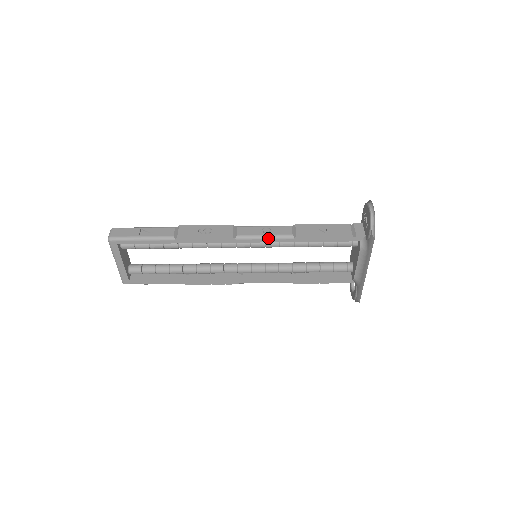
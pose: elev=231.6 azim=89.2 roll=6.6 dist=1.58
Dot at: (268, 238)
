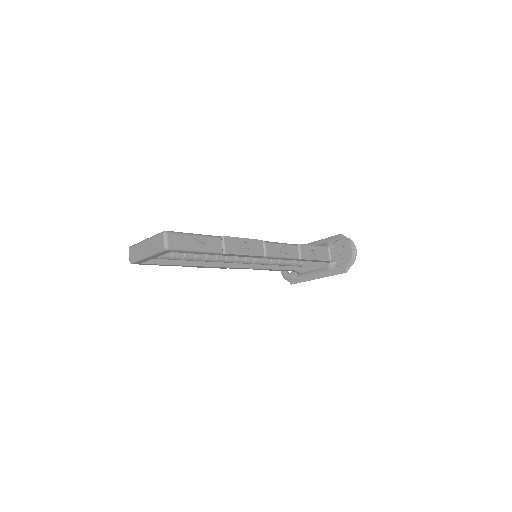
Dot at: (284, 258)
